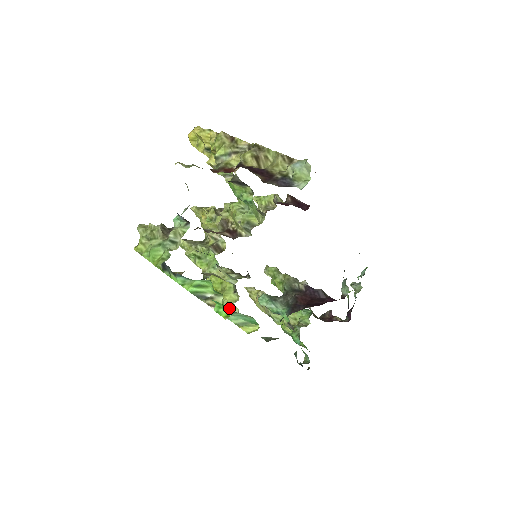
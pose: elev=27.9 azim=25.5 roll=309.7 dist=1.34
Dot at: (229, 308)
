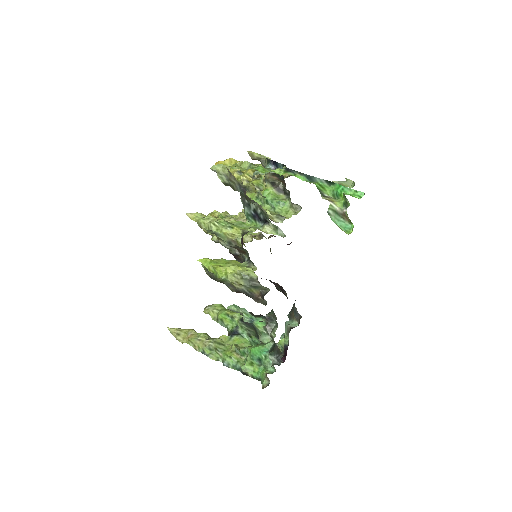
Dot at: (247, 274)
